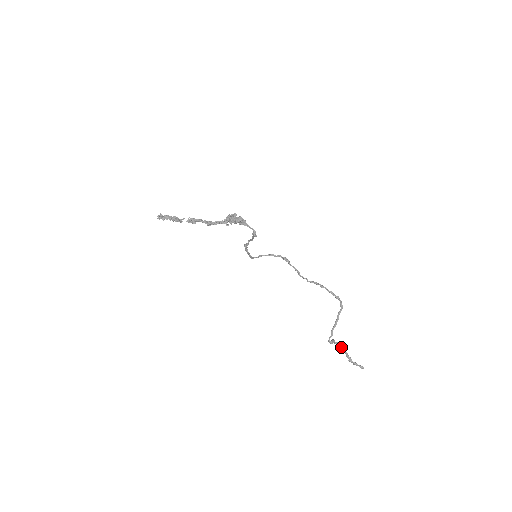
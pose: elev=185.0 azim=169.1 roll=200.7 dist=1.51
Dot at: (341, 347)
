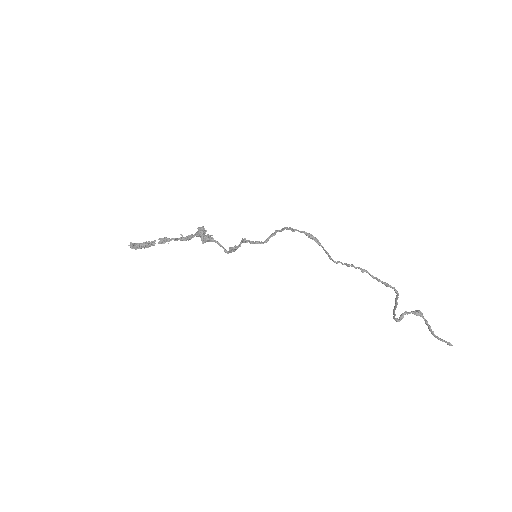
Dot at: occluded
